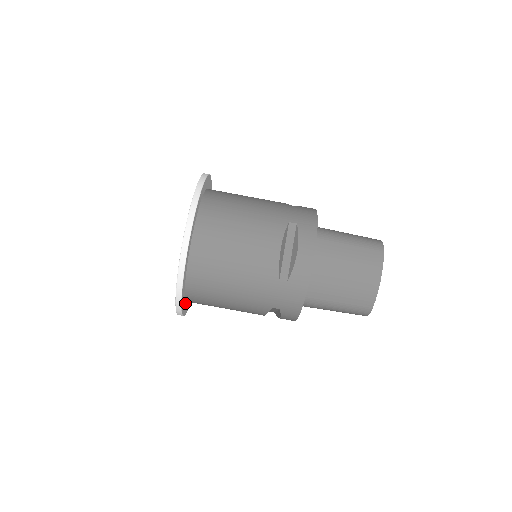
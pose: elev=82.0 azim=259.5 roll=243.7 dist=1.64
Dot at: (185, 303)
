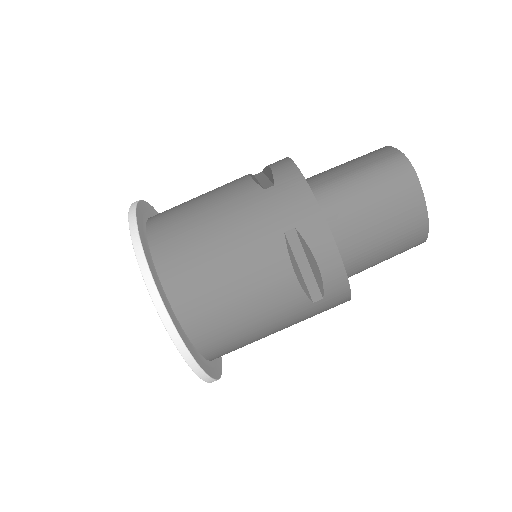
Dot at: occluded
